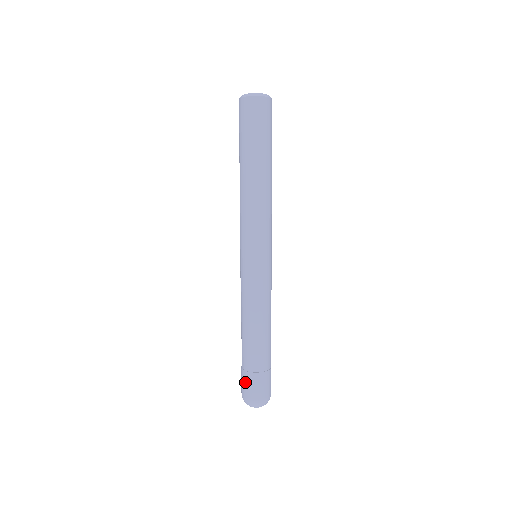
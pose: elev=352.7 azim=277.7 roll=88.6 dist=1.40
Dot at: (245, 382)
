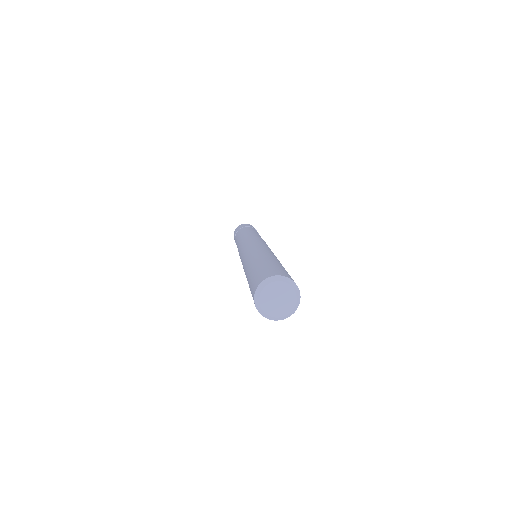
Dot at: occluded
